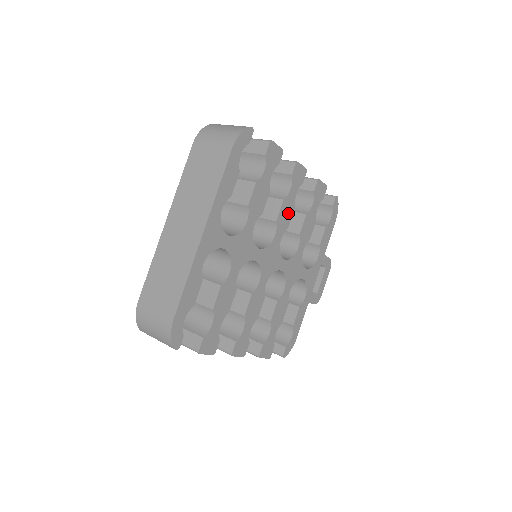
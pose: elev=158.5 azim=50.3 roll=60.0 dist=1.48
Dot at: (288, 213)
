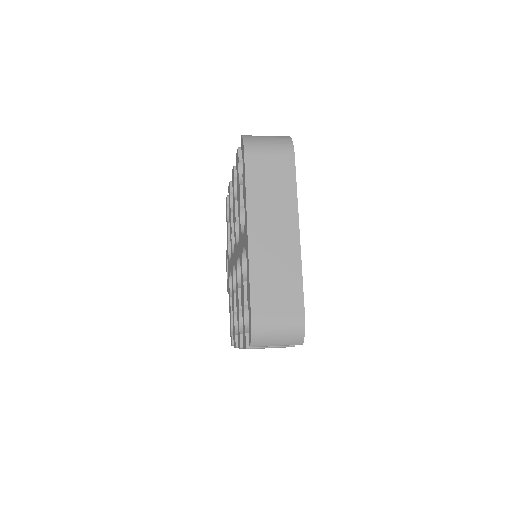
Dot at: occluded
